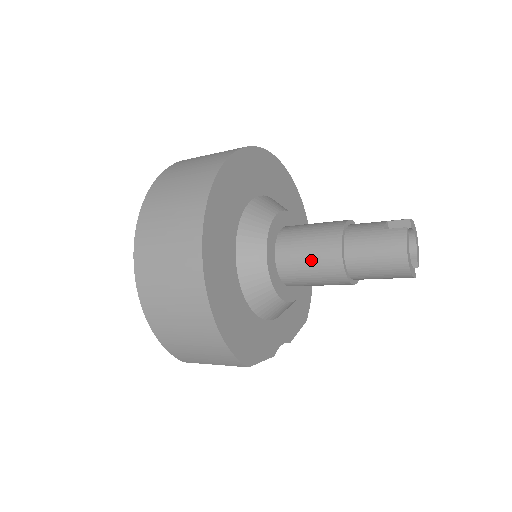
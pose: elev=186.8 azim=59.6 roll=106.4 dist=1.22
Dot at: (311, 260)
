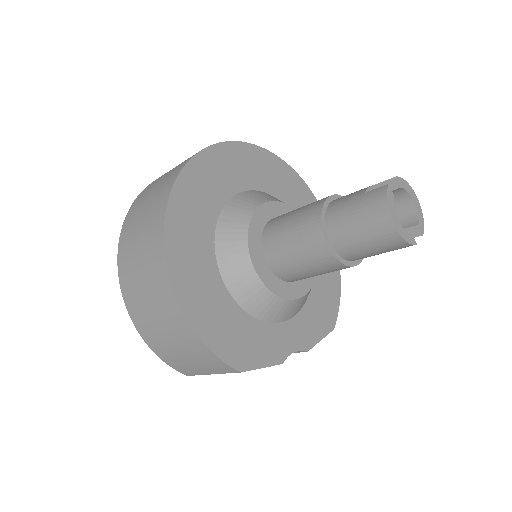
Dot at: (294, 243)
